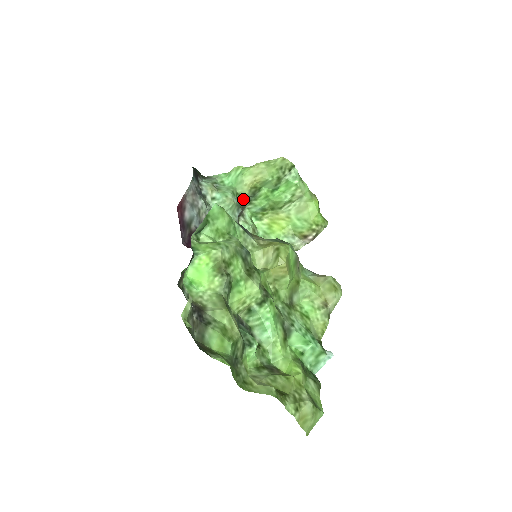
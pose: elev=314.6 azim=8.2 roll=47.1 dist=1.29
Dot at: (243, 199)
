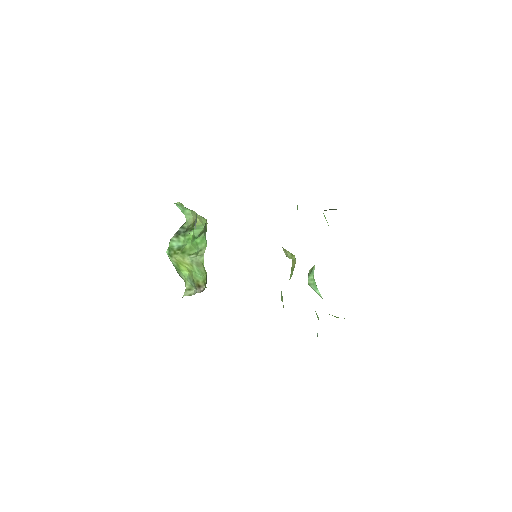
Dot at: (179, 229)
